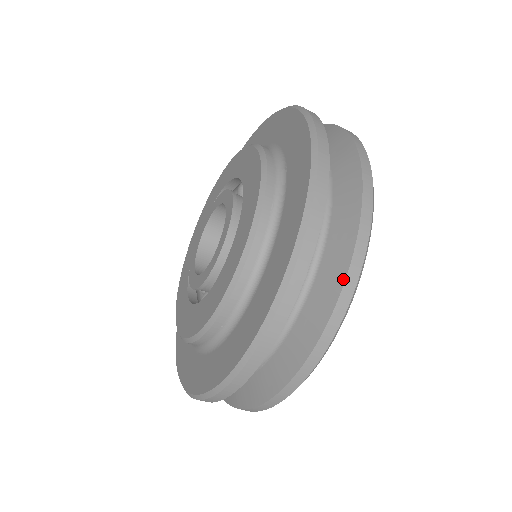
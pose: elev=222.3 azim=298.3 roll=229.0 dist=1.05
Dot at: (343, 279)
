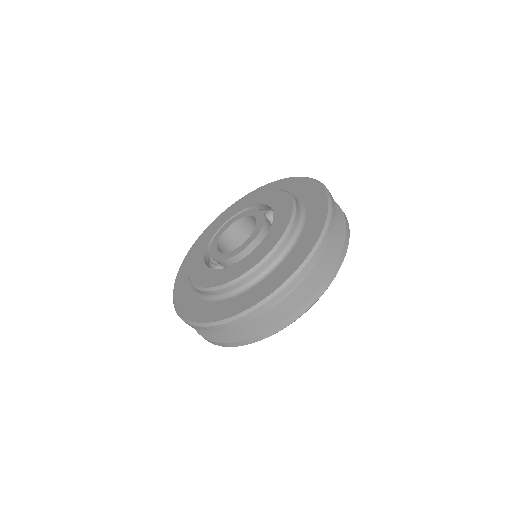
Dot at: (344, 234)
